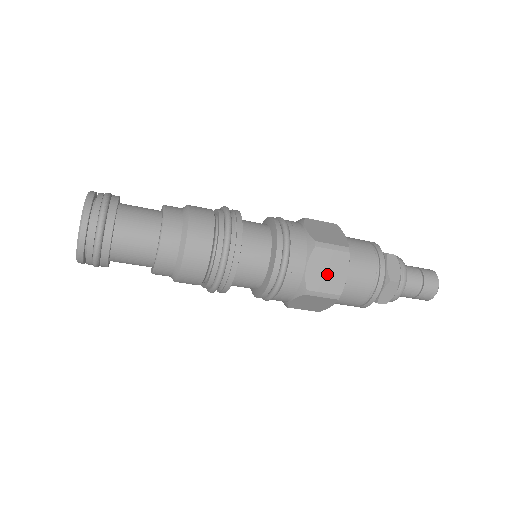
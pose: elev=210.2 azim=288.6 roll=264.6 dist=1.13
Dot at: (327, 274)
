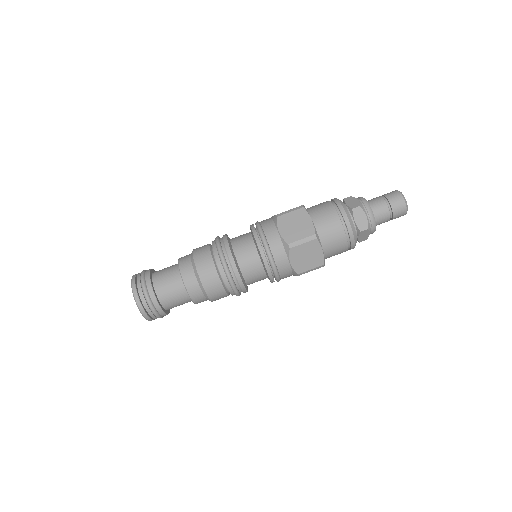
Dot at: (296, 227)
